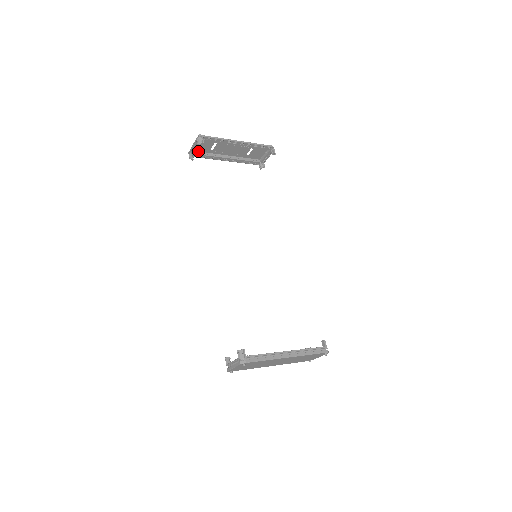
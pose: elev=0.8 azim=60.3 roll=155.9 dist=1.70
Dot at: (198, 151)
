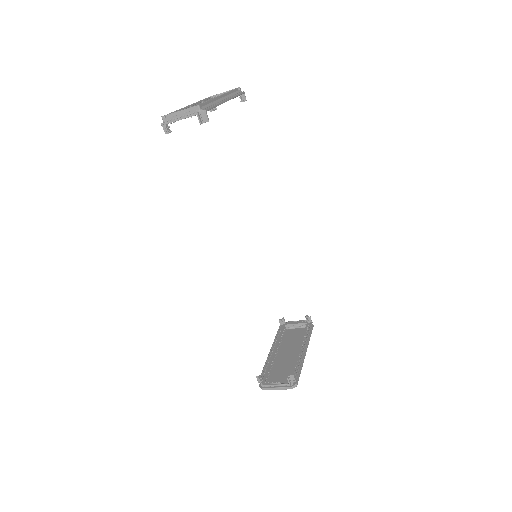
Dot at: occluded
